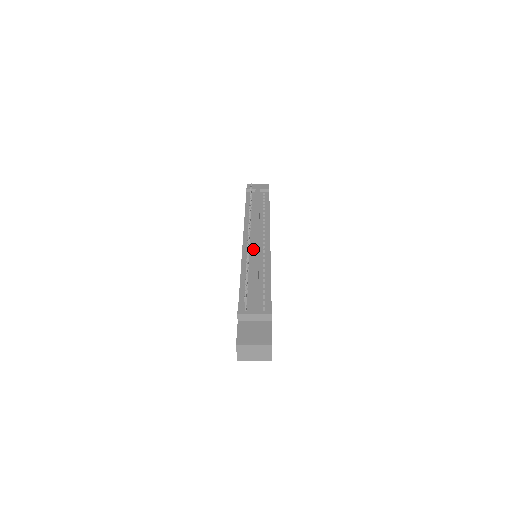
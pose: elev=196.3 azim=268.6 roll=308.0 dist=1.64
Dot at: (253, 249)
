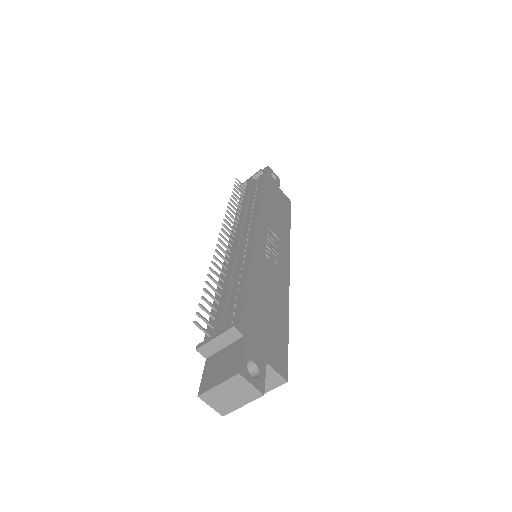
Dot at: occluded
